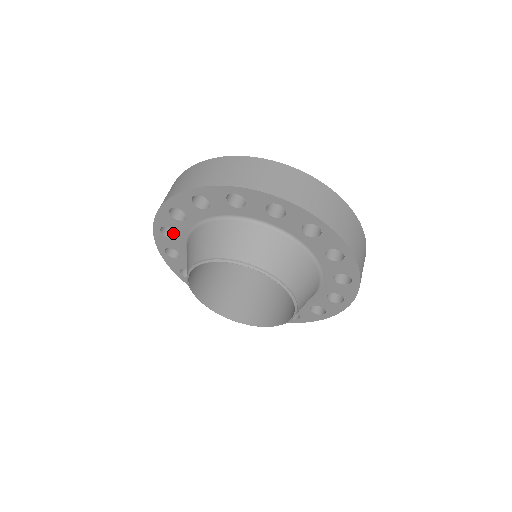
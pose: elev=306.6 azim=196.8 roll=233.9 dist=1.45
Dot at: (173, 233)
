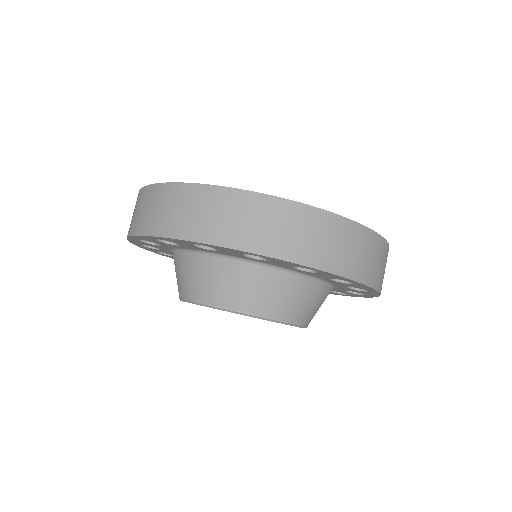
Dot at: occluded
